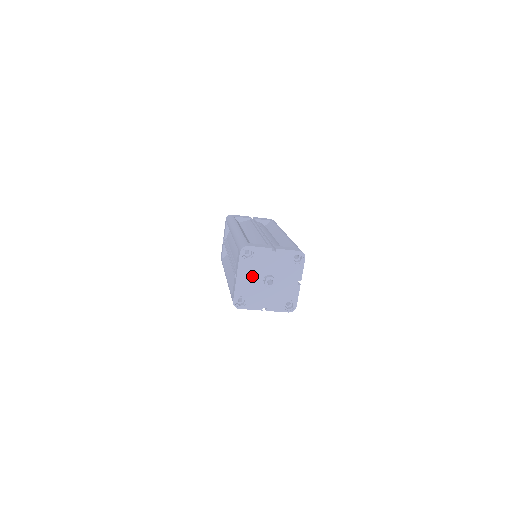
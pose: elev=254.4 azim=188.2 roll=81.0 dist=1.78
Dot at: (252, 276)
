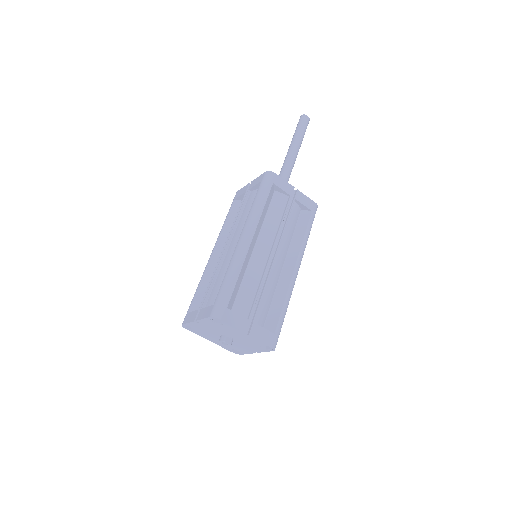
Dot at: (215, 338)
